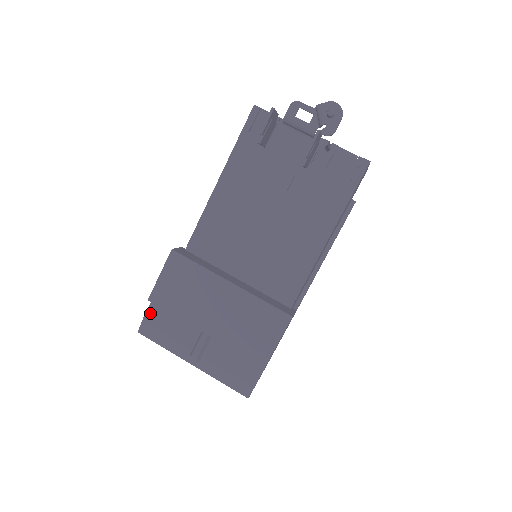
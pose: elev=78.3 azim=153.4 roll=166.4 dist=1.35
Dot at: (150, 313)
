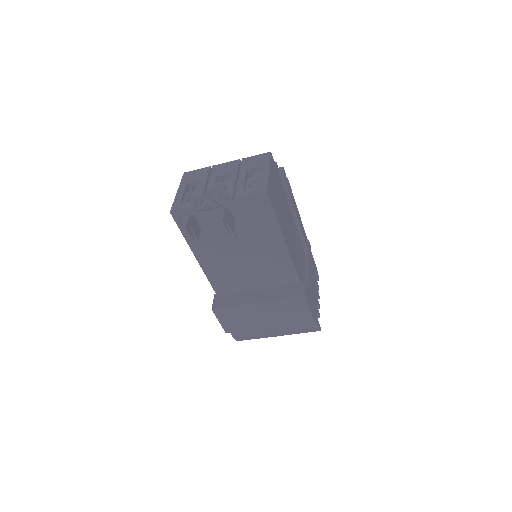
Dot at: (233, 333)
